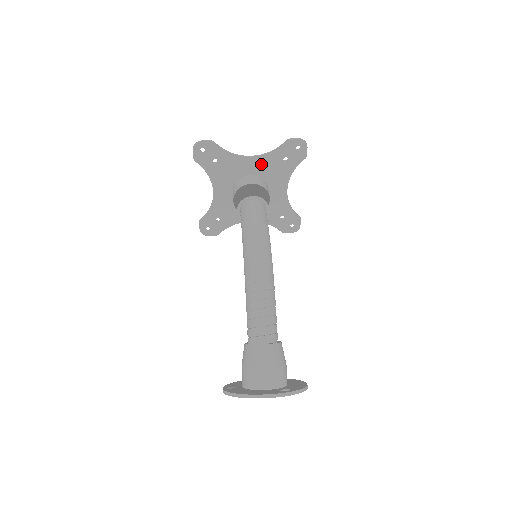
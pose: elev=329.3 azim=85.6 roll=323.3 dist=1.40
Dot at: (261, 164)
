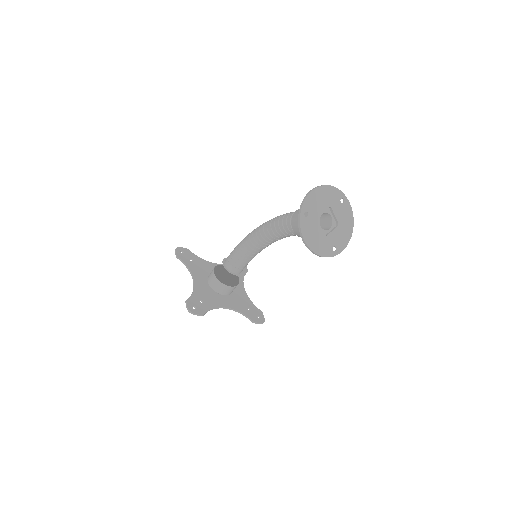
Dot at: occluded
